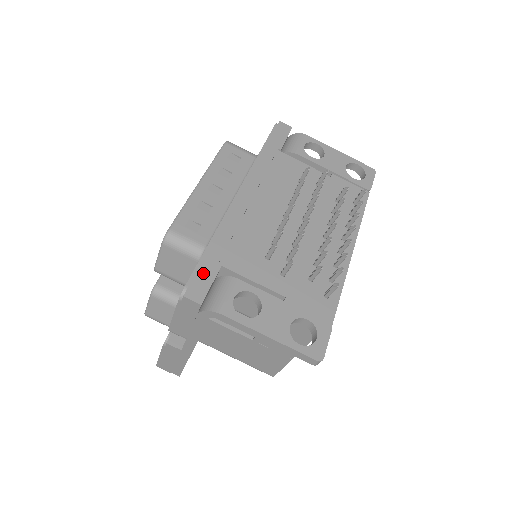
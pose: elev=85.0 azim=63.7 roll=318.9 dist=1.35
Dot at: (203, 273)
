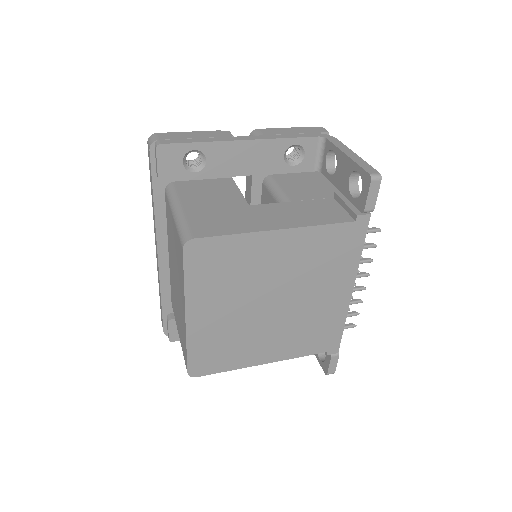
Dot at: occluded
